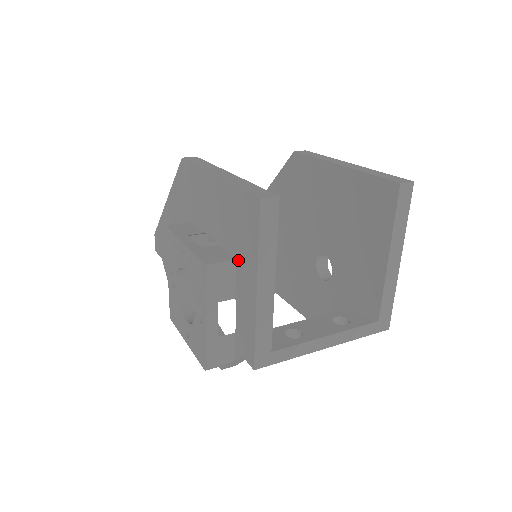
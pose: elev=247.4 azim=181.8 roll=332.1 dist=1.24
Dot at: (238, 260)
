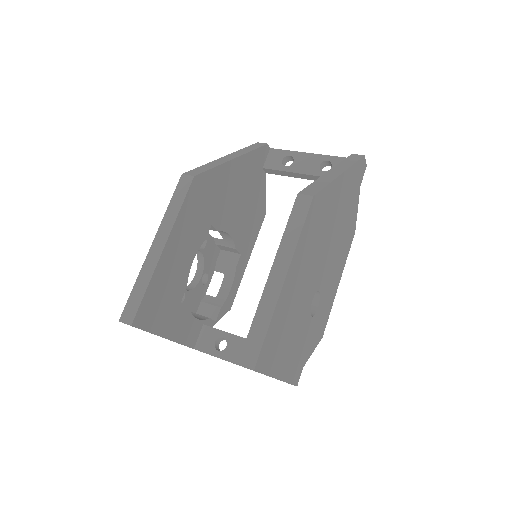
Dot at: occluded
